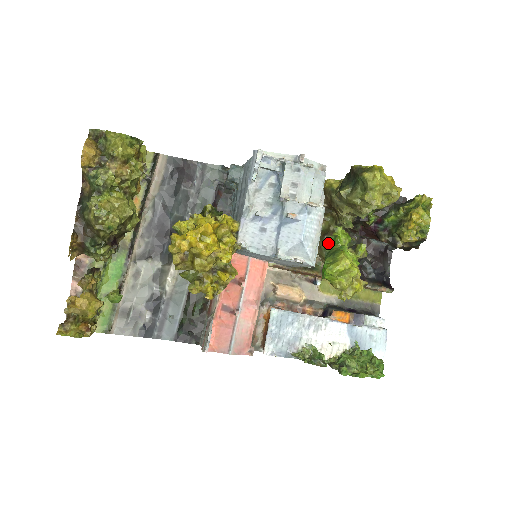
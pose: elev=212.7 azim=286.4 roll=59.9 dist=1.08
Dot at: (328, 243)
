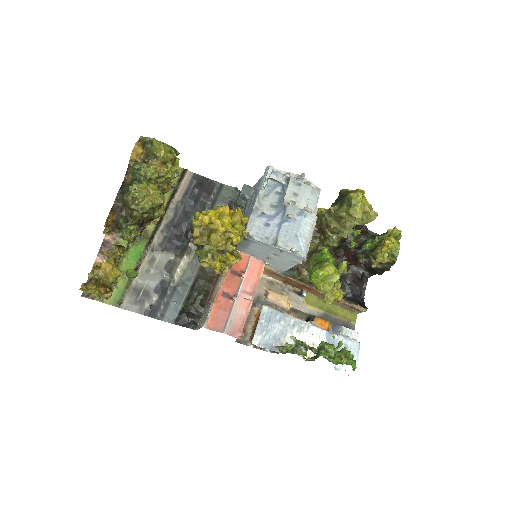
Dot at: (316, 258)
